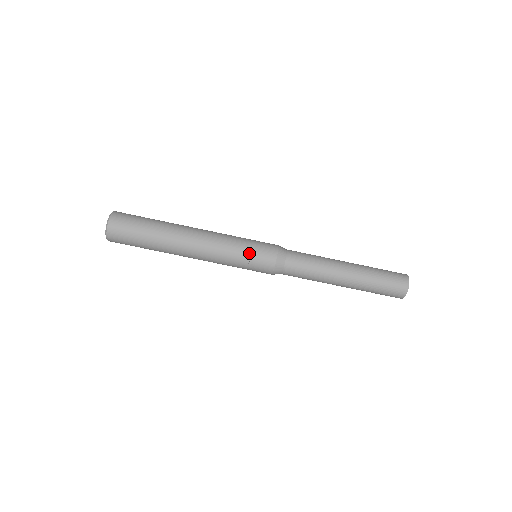
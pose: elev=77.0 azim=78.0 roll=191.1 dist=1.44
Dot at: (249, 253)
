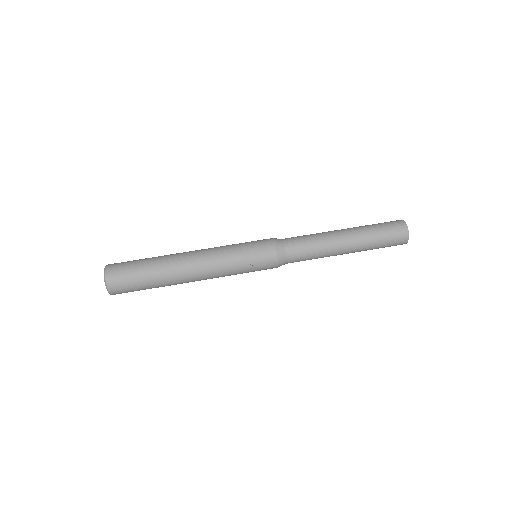
Dot at: (249, 258)
